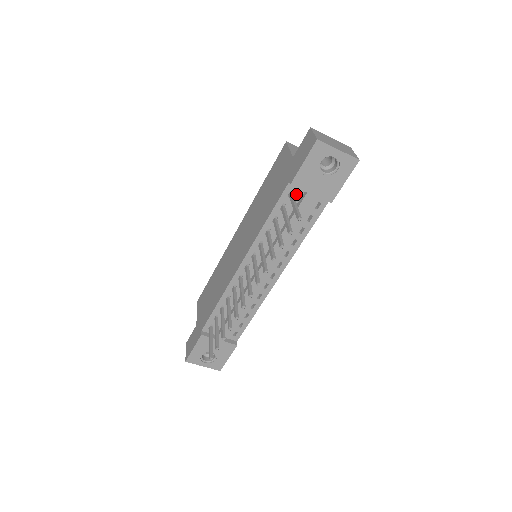
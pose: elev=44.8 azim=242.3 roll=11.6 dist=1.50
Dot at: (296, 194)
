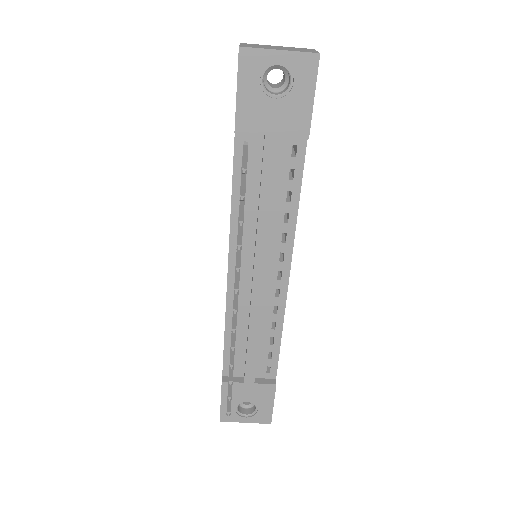
Dot at: (254, 145)
